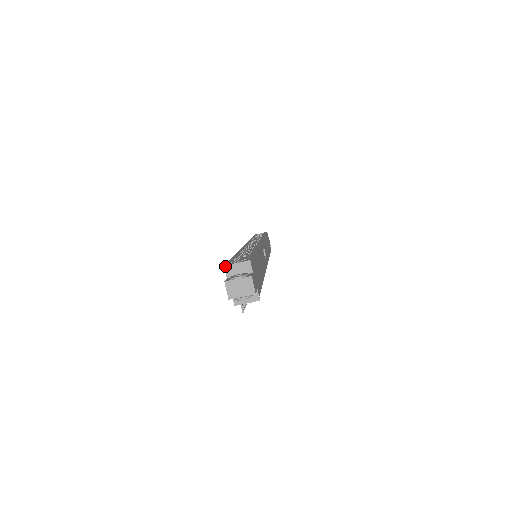
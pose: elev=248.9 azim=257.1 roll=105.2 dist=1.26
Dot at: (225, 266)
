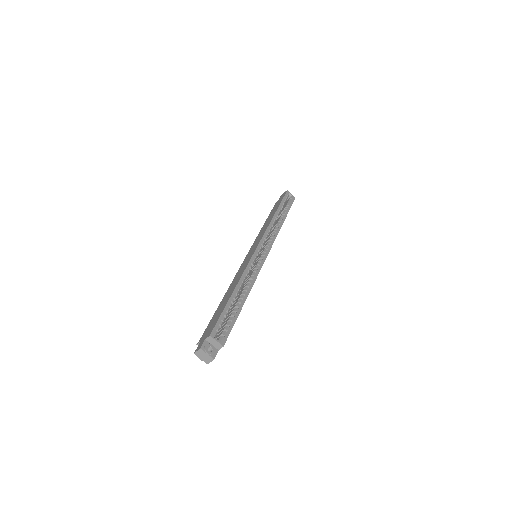
Dot at: (210, 336)
